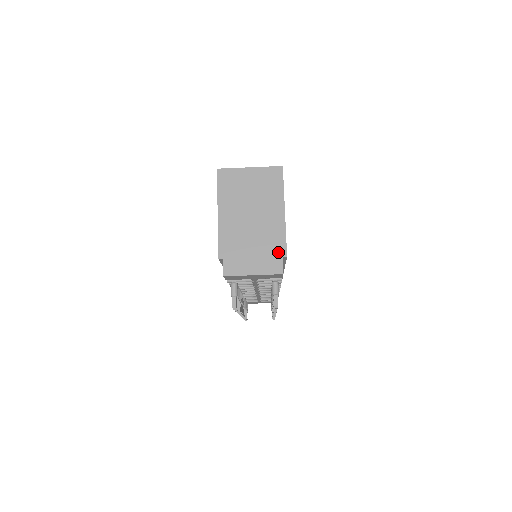
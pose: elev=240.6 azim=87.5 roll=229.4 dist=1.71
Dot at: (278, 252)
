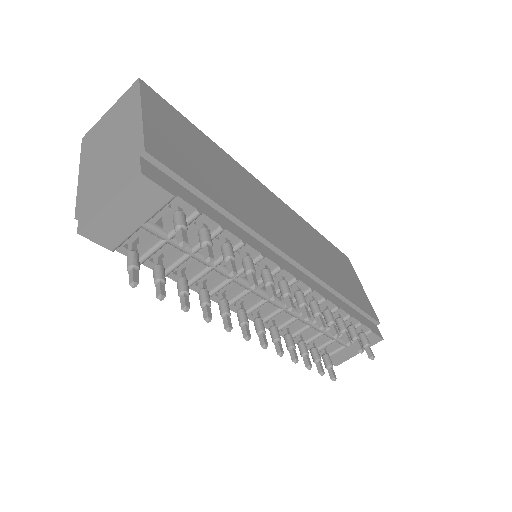
Dot at: (135, 156)
